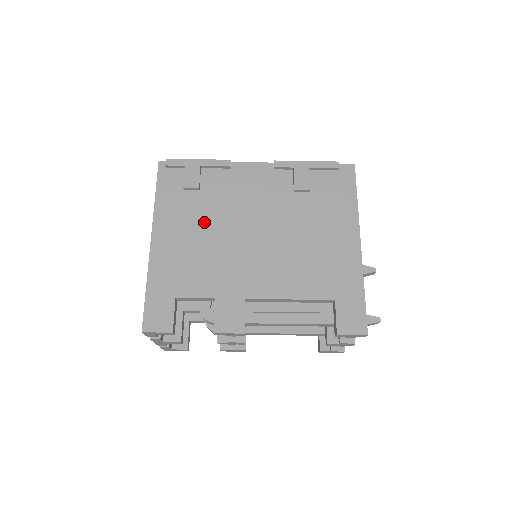
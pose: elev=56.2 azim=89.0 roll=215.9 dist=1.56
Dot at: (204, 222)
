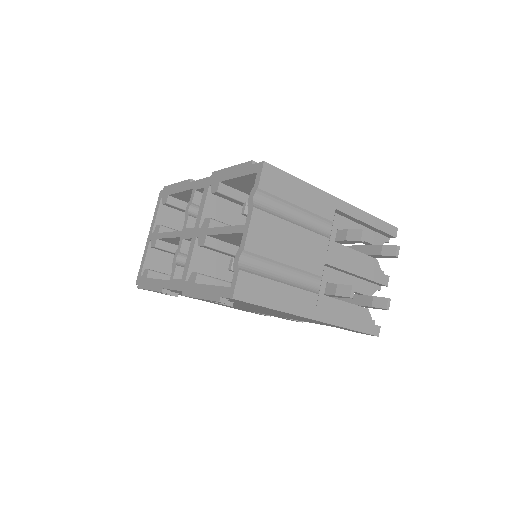
Dot at: occluded
